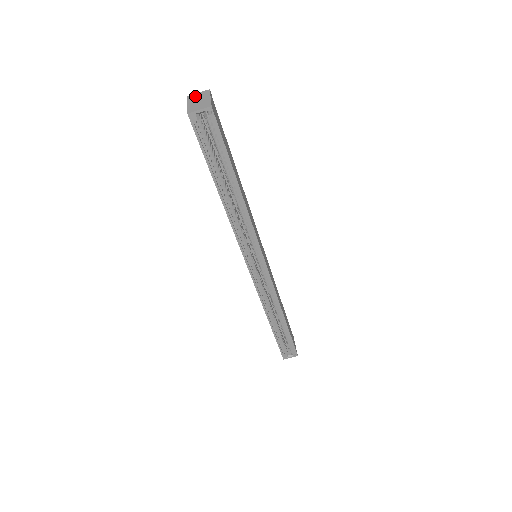
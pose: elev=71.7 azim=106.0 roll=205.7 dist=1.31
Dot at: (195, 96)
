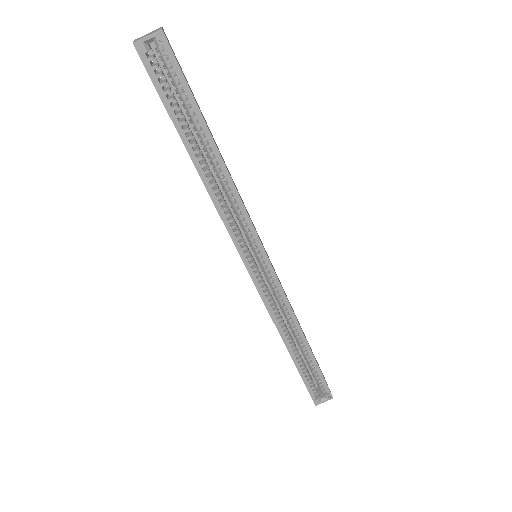
Dot at: (144, 35)
